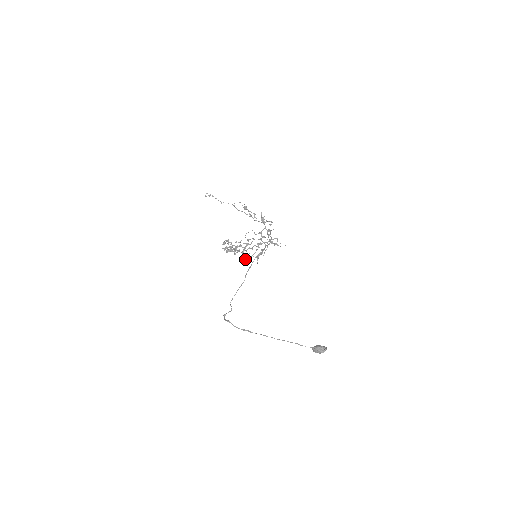
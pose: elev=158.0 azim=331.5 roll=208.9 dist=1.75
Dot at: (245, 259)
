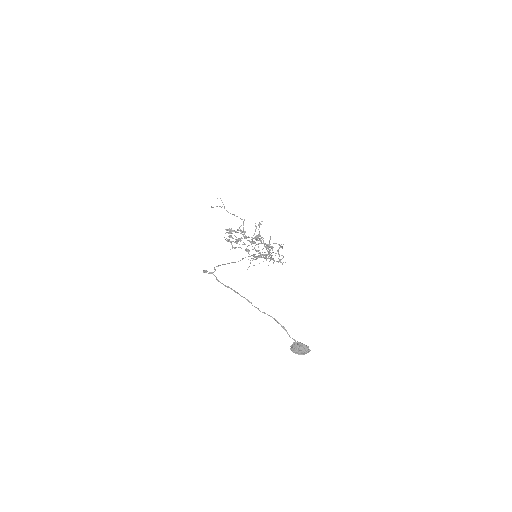
Dot at: (246, 250)
